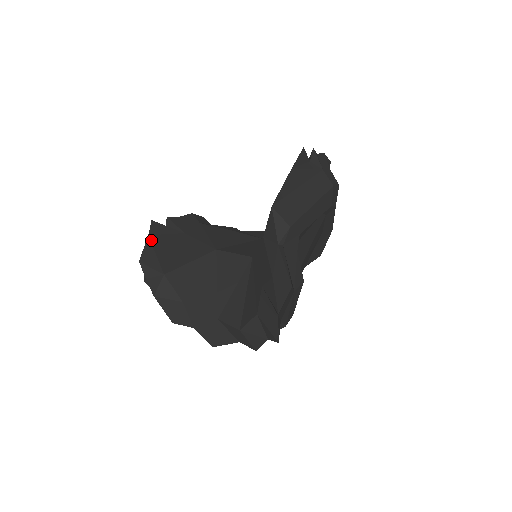
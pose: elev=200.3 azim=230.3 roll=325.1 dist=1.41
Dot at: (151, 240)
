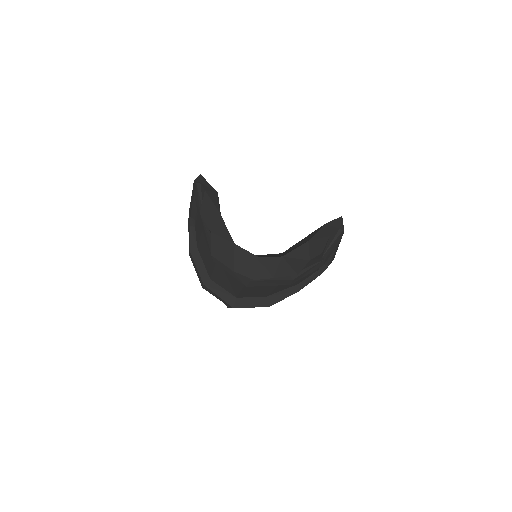
Dot at: occluded
